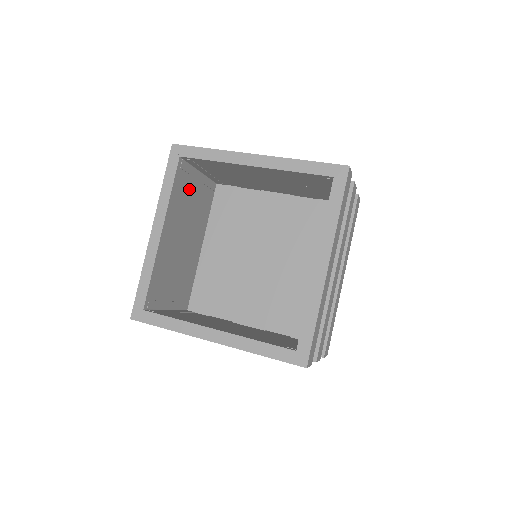
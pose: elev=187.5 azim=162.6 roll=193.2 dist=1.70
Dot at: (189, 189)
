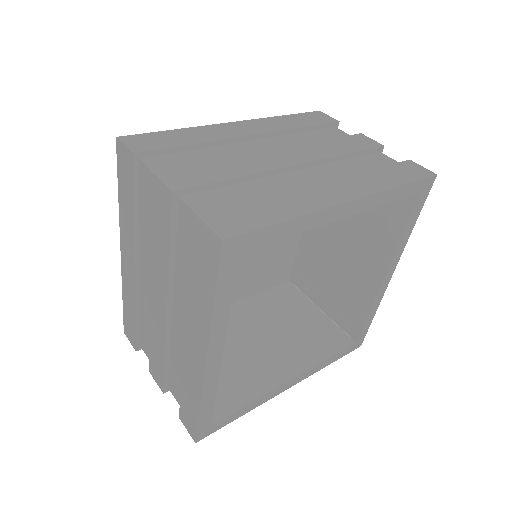
Dot at: occluded
